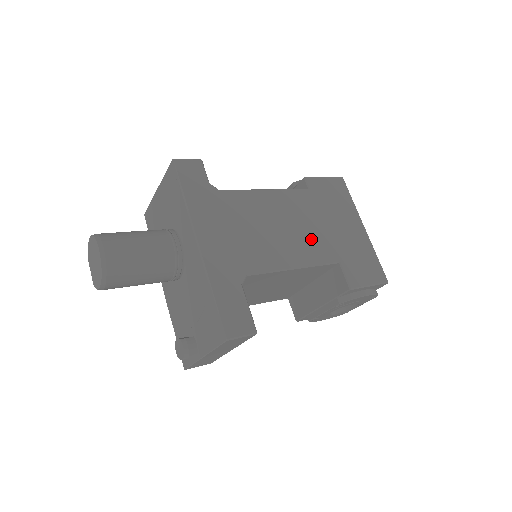
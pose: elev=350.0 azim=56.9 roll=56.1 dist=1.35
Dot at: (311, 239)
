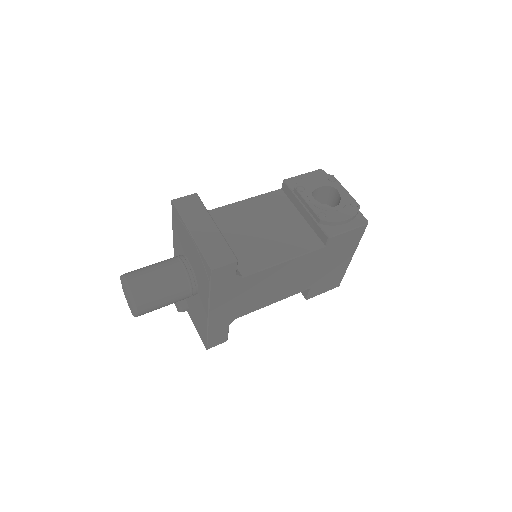
Dot at: (299, 282)
